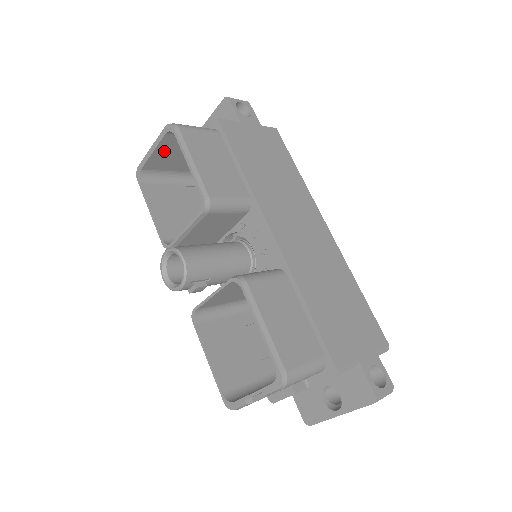
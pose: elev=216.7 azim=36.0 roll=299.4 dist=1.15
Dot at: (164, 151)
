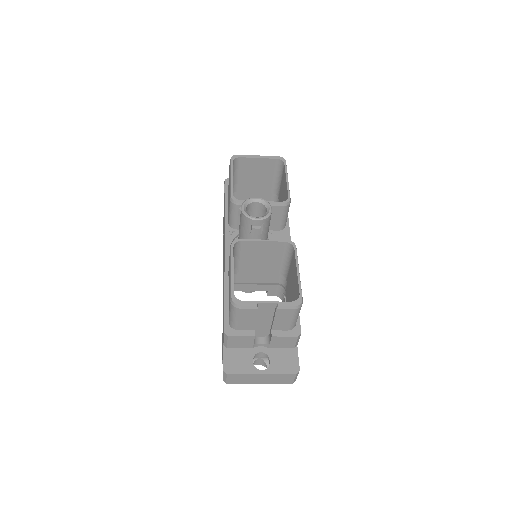
Dot at: (259, 164)
